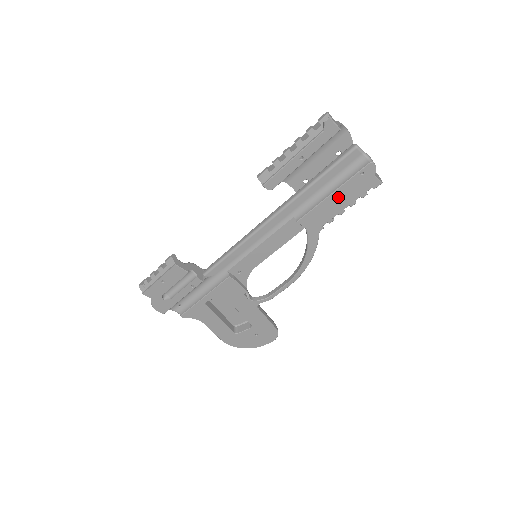
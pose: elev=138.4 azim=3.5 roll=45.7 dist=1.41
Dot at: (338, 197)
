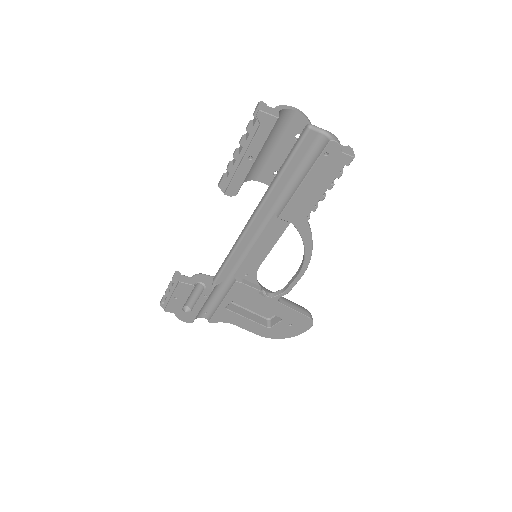
Dot at: (310, 184)
